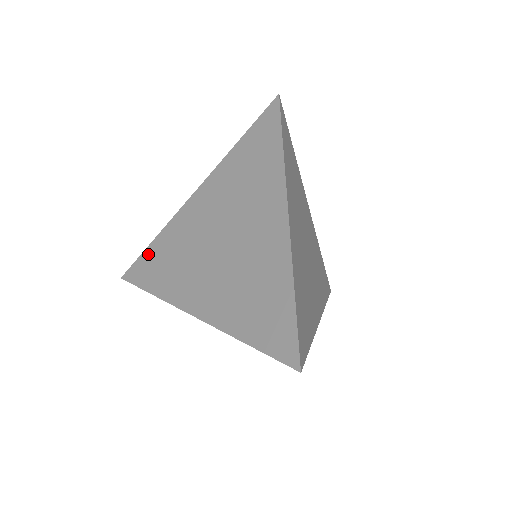
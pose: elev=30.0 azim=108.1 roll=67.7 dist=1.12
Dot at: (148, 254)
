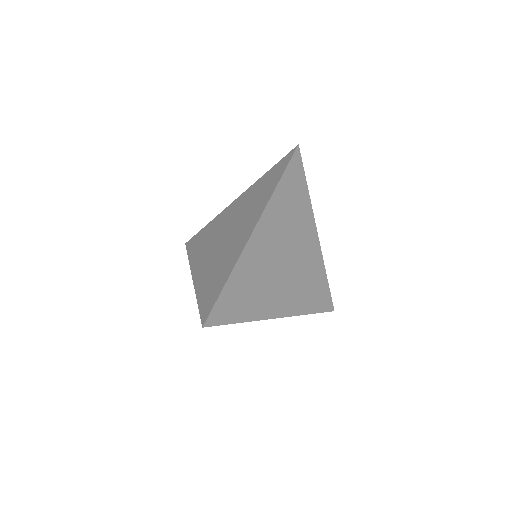
Dot at: (201, 233)
